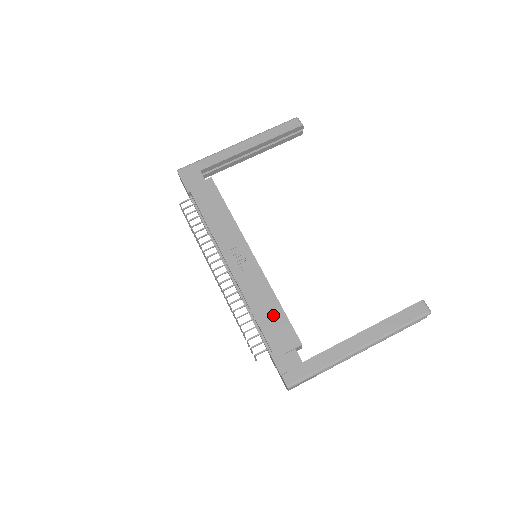
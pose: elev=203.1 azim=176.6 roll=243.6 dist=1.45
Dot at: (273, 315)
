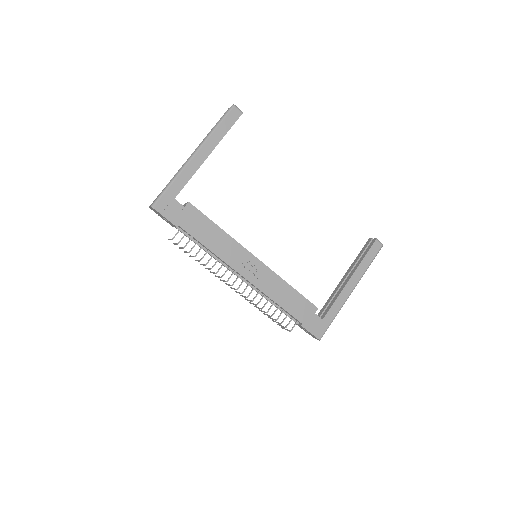
Dot at: (292, 298)
